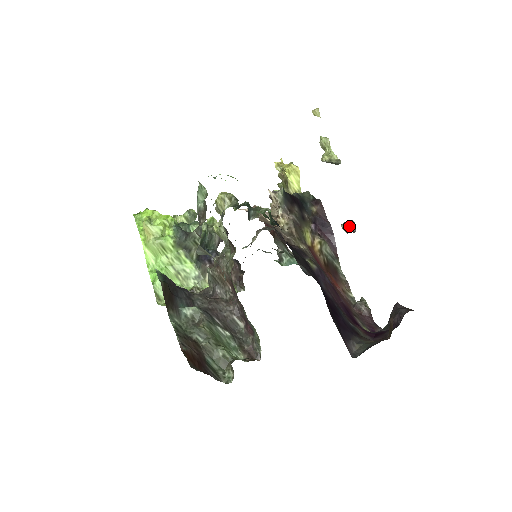
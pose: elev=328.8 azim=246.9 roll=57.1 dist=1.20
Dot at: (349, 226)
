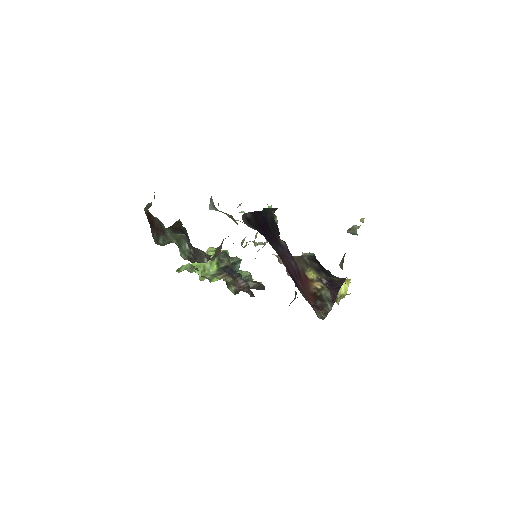
Dot at: occluded
